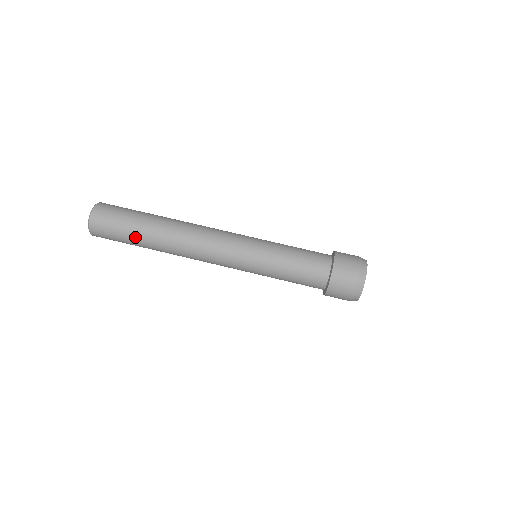
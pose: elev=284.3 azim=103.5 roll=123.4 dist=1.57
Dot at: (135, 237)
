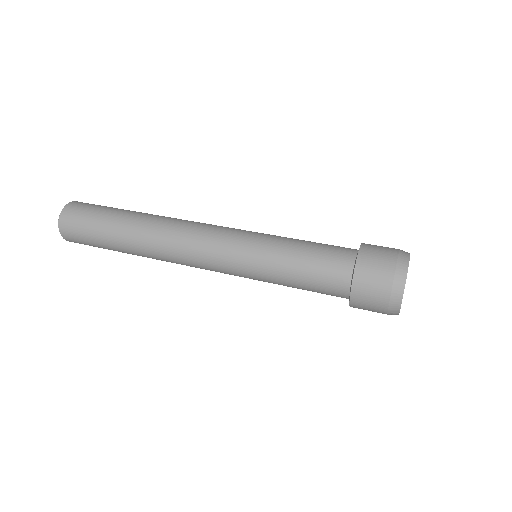
Dot at: (110, 221)
